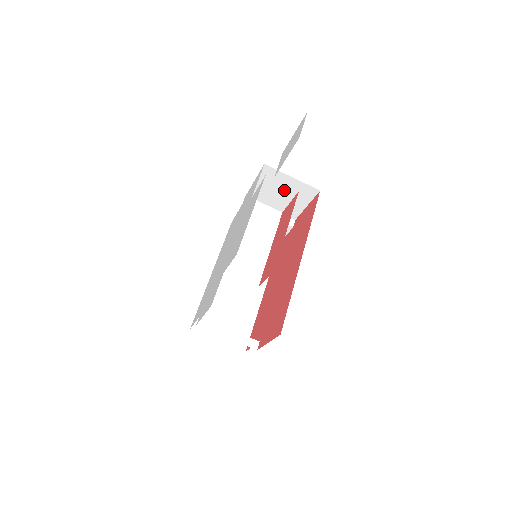
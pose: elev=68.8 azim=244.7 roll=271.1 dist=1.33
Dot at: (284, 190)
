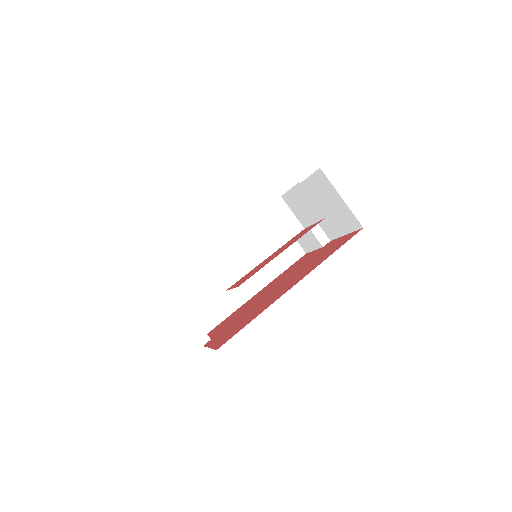
Dot at: (312, 208)
